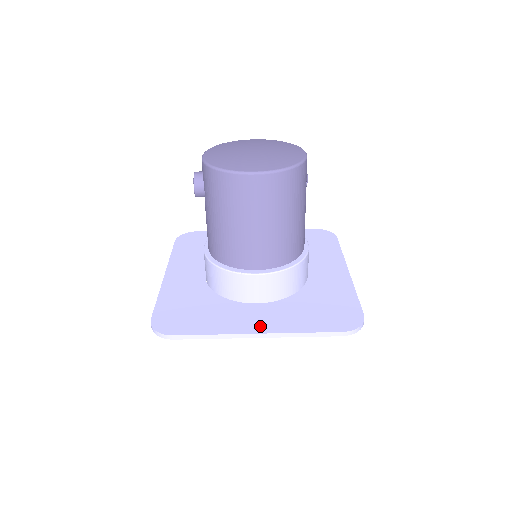
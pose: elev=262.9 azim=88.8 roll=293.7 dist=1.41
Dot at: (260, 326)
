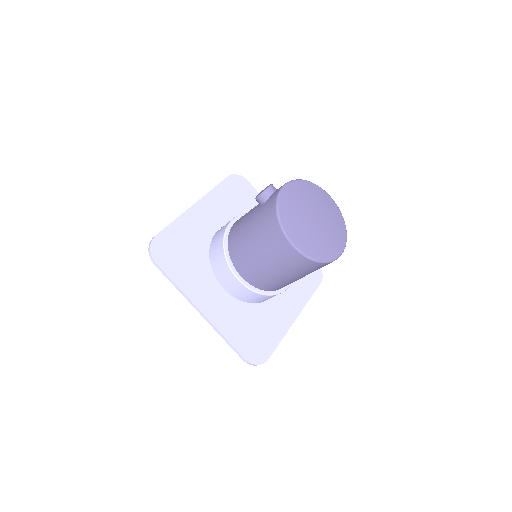
Dot at: (208, 308)
